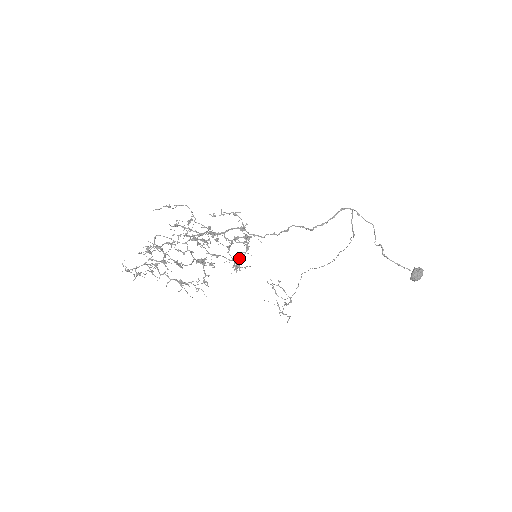
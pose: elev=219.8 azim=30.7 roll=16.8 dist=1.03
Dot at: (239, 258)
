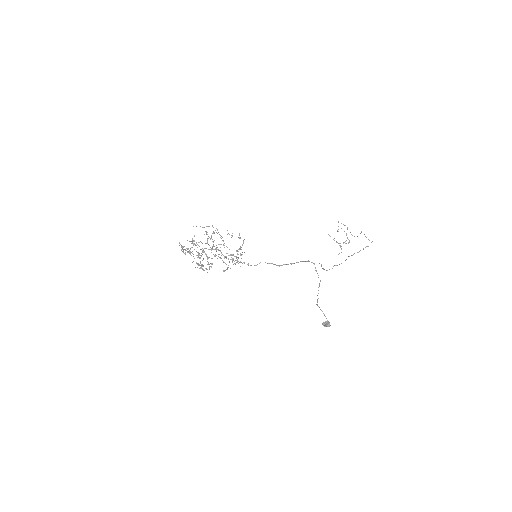
Dot at: occluded
